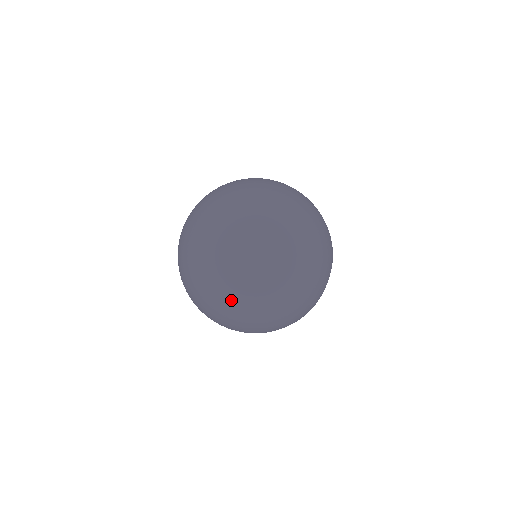
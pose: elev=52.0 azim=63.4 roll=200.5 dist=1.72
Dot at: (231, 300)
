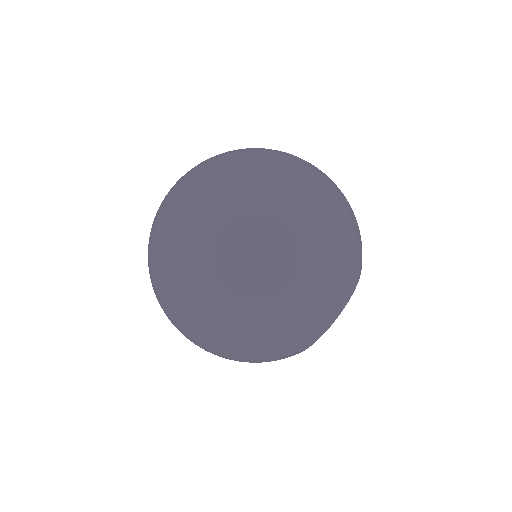
Dot at: (176, 311)
